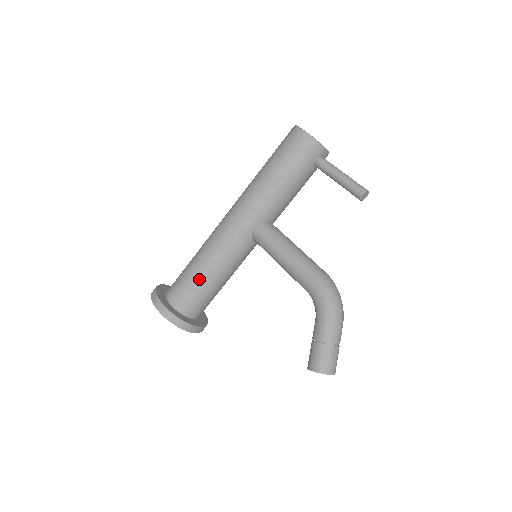
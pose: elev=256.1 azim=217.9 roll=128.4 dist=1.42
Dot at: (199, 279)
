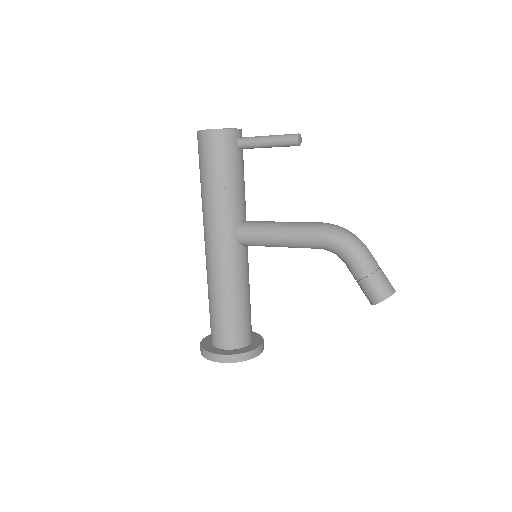
Dot at: (229, 311)
